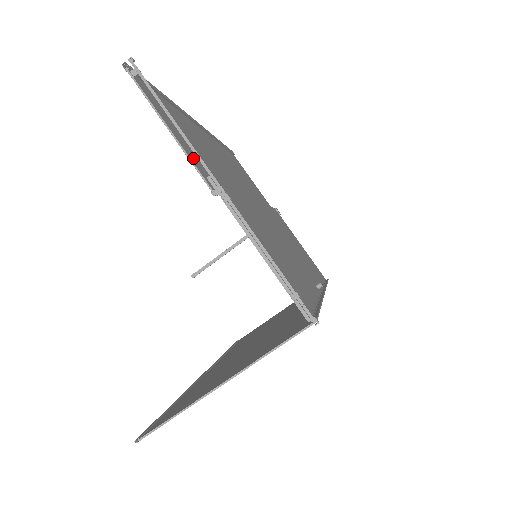
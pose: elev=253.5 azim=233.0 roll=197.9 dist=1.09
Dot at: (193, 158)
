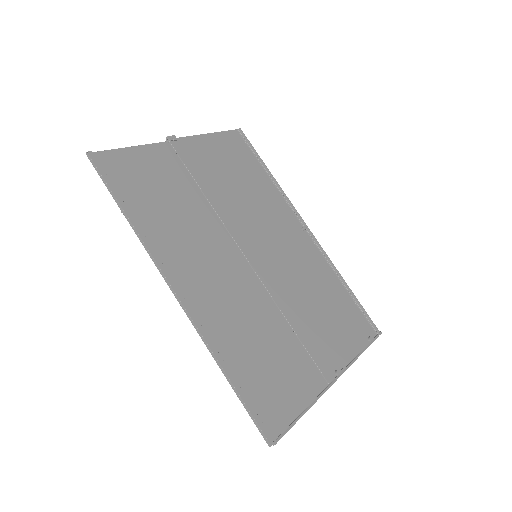
Dot at: (312, 388)
